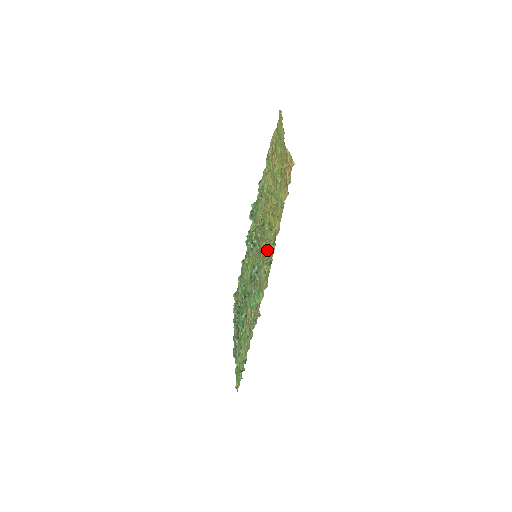
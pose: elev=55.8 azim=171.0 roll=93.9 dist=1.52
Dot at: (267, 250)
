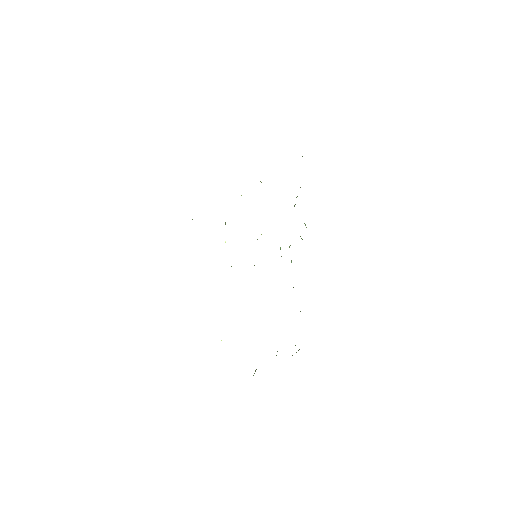
Dot at: occluded
